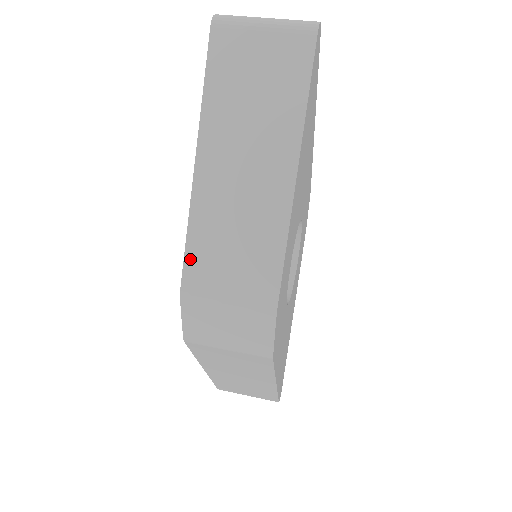
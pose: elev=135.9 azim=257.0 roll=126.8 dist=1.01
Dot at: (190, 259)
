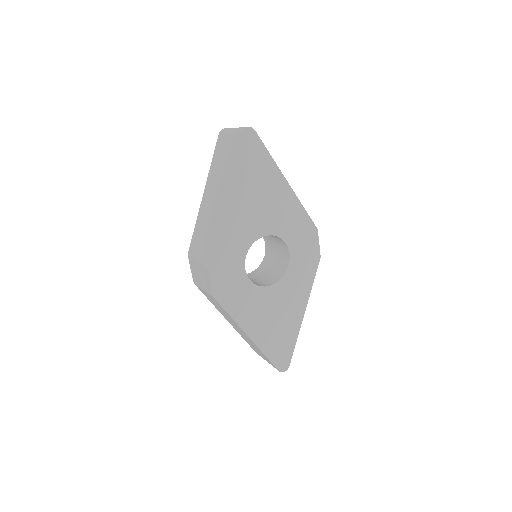
Dot at: (193, 238)
